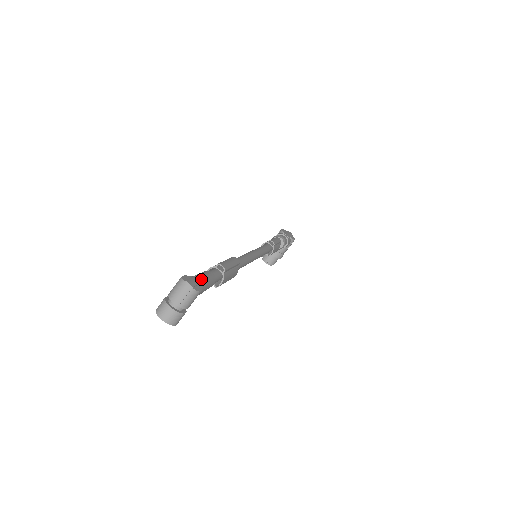
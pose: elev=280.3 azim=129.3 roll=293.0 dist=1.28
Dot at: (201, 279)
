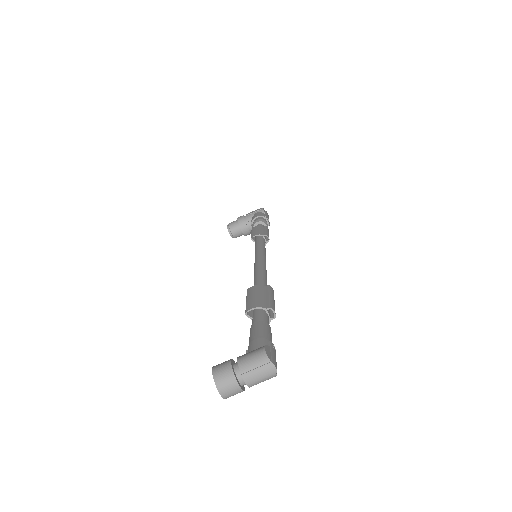
Dot at: (275, 350)
